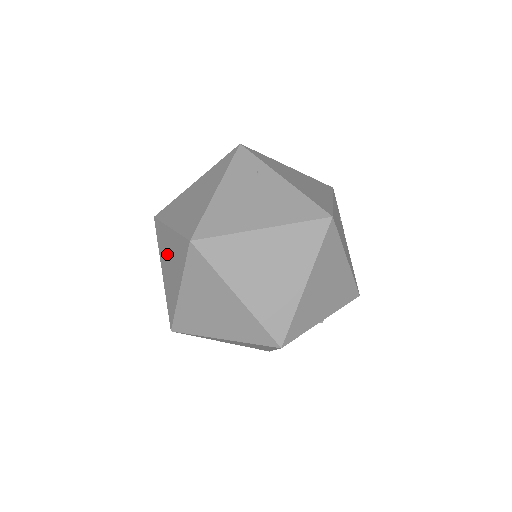
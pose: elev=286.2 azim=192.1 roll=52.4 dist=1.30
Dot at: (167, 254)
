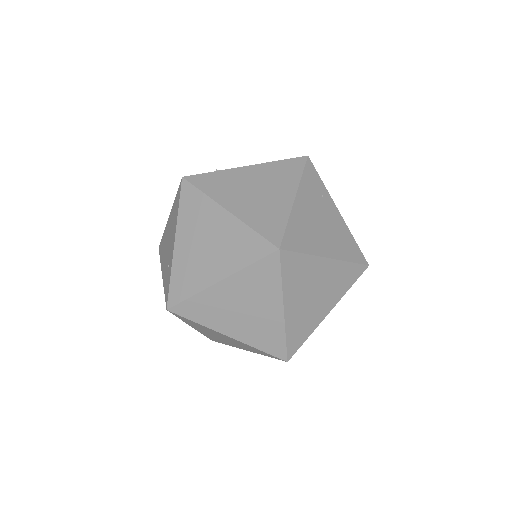
Dot at: (204, 232)
